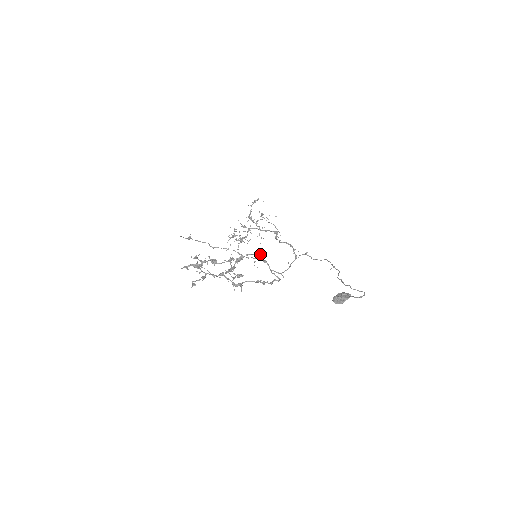
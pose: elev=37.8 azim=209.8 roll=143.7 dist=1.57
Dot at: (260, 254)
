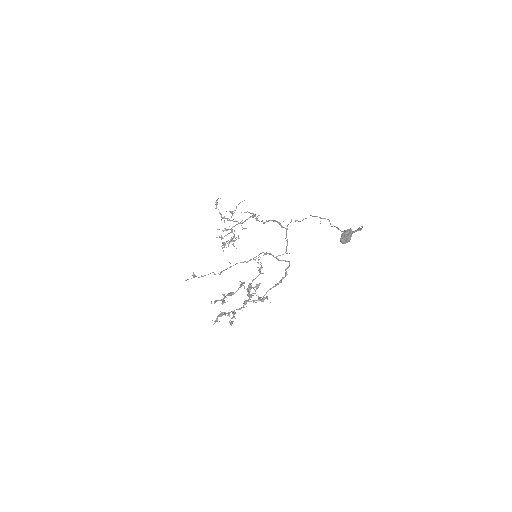
Dot at: occluded
